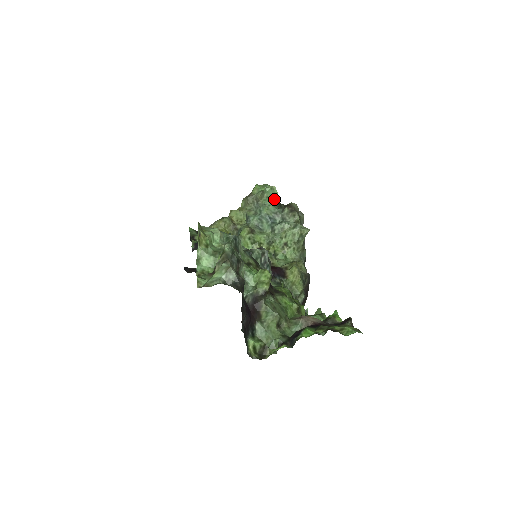
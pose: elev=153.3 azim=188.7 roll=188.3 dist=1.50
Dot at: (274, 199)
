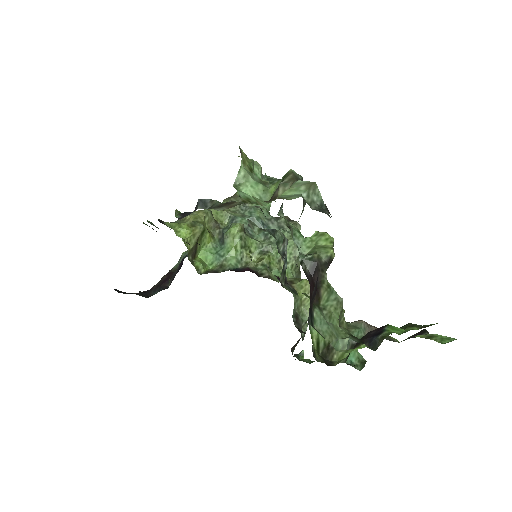
Dot at: occluded
